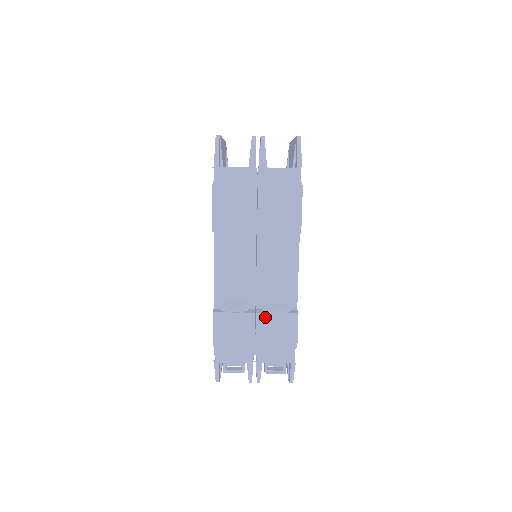
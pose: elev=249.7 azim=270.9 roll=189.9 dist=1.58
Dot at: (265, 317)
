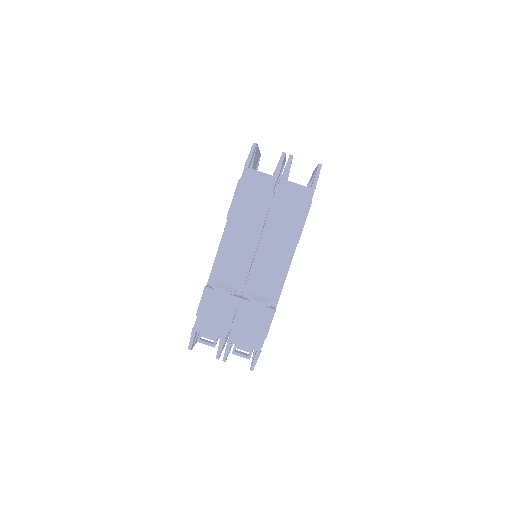
Dot at: (247, 304)
